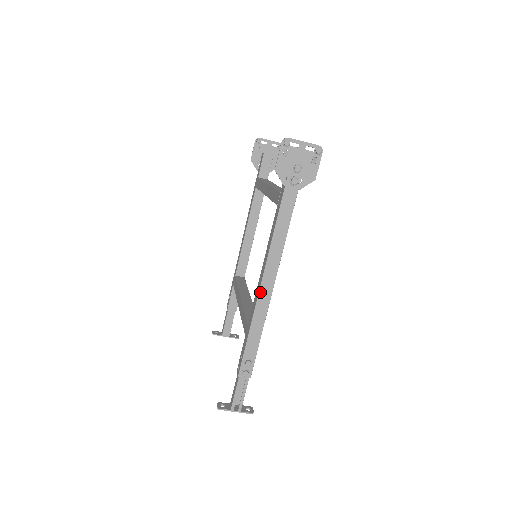
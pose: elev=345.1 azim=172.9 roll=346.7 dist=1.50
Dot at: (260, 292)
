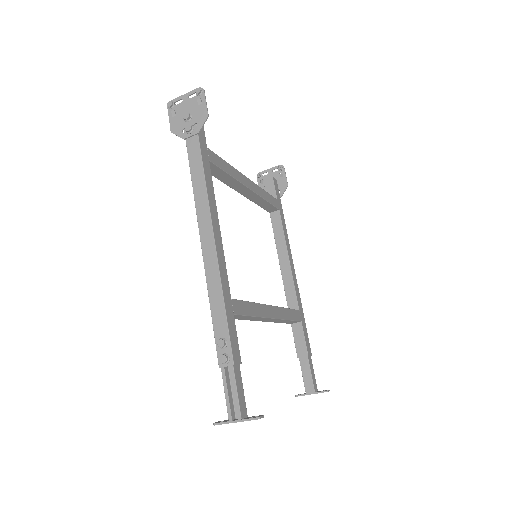
Dot at: (203, 252)
